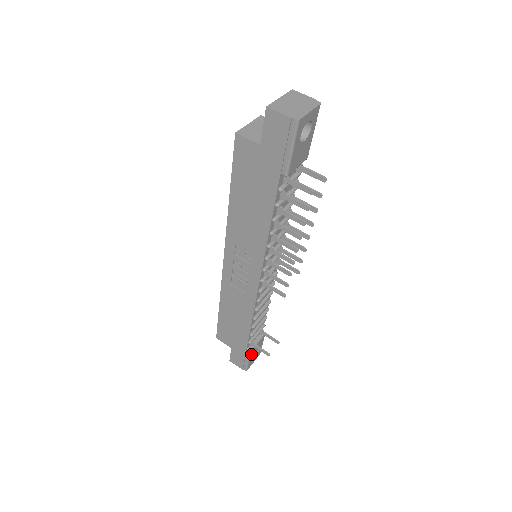
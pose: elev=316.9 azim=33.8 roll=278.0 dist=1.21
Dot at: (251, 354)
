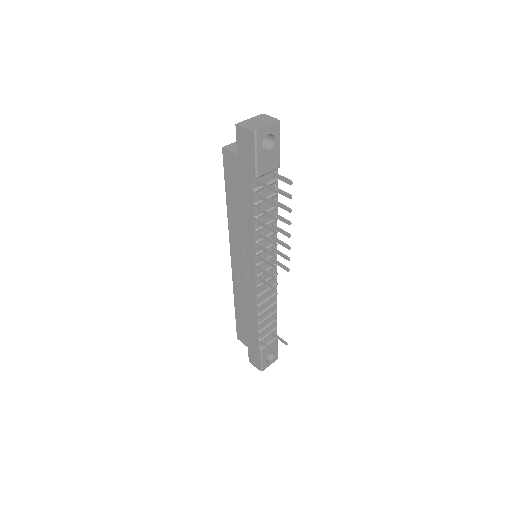
Dot at: (263, 353)
